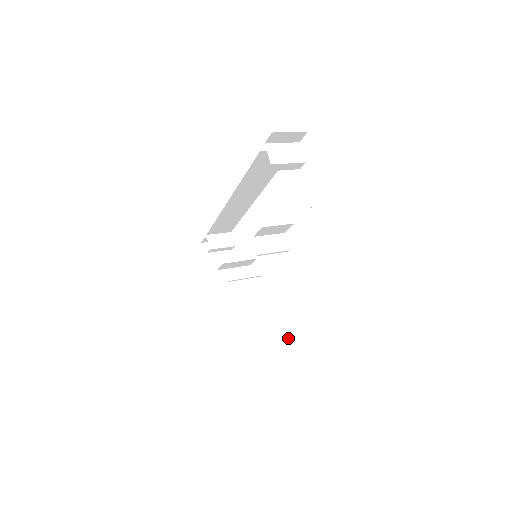
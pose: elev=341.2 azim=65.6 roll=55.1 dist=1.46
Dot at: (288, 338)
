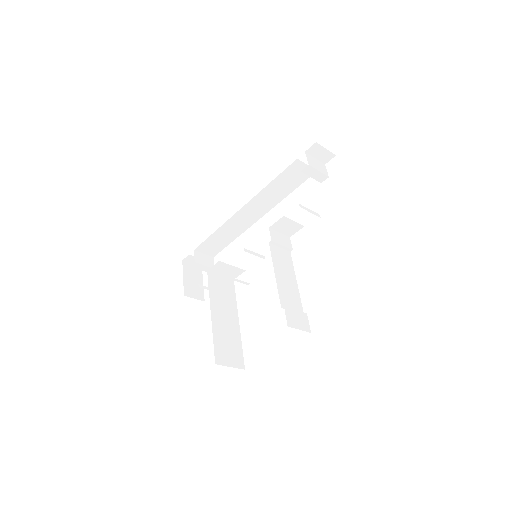
Dot at: (290, 308)
